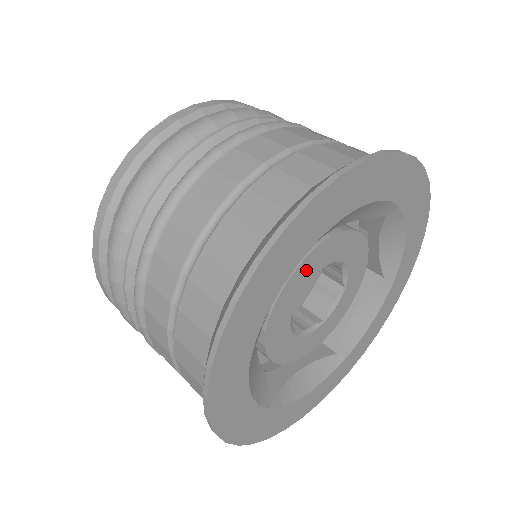
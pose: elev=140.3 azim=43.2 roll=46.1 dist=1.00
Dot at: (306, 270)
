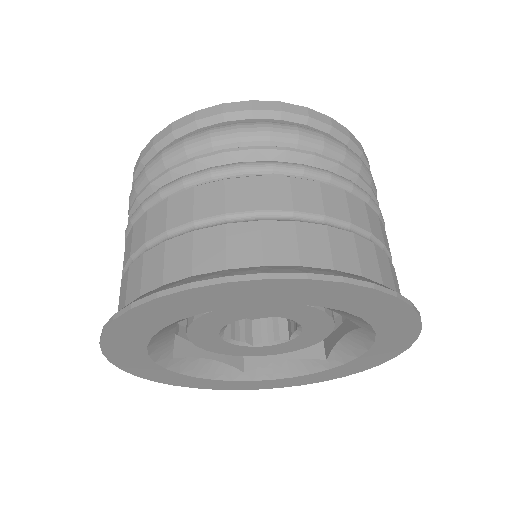
Dot at: (207, 323)
